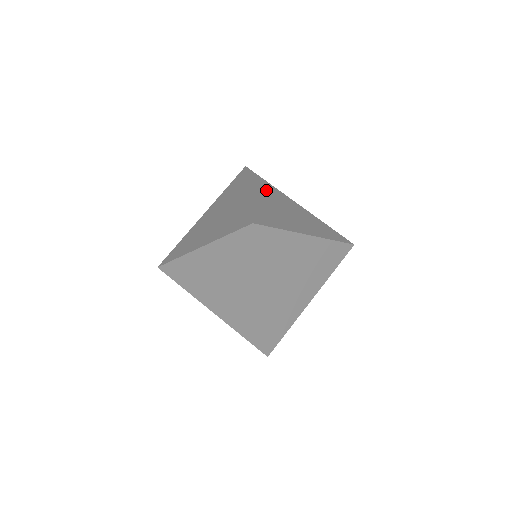
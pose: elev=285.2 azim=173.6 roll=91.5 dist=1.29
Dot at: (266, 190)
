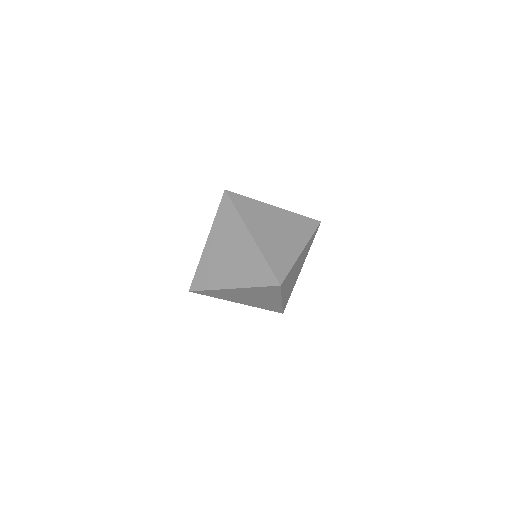
Dot at: occluded
